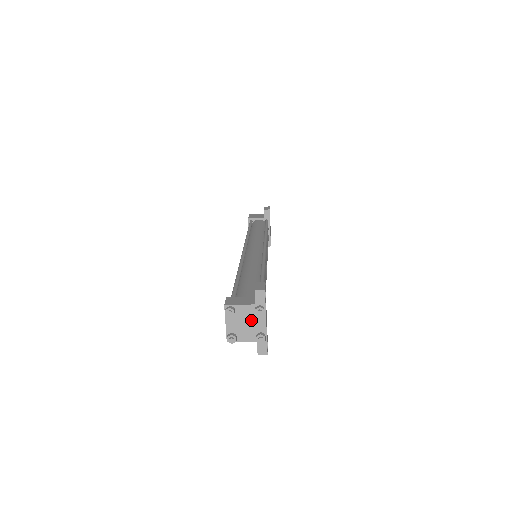
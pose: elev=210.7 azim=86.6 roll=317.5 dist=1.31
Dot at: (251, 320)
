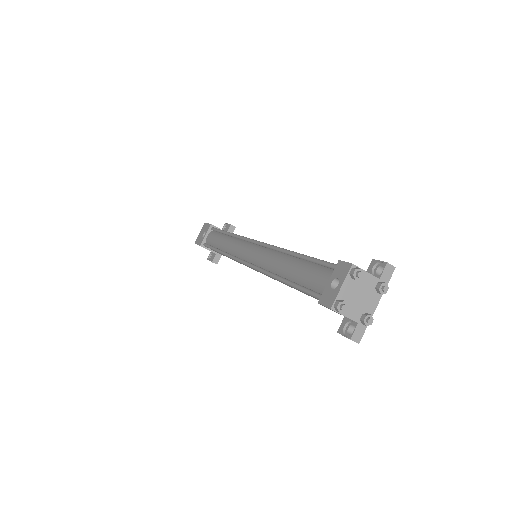
Dot at: (366, 295)
